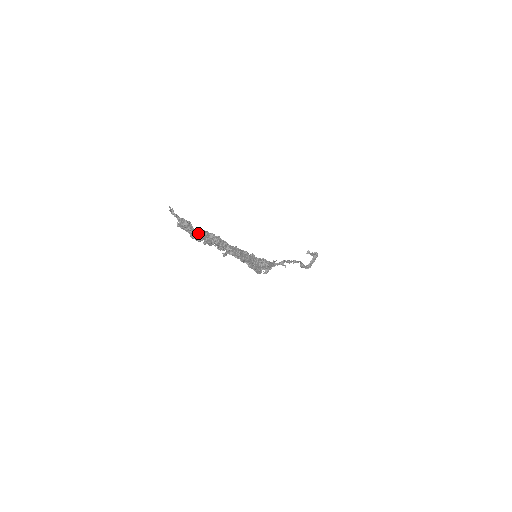
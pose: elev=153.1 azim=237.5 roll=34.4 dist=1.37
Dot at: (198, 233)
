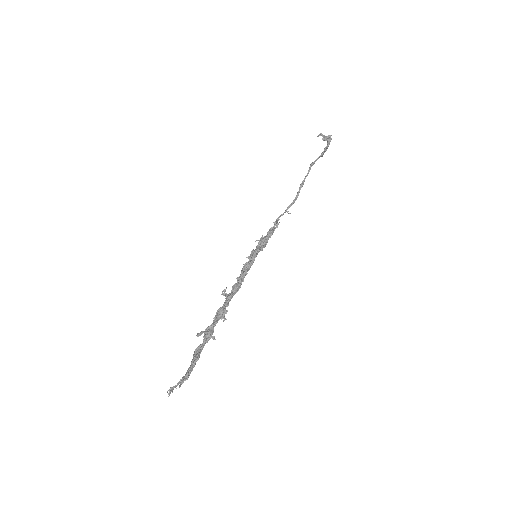
Dot at: (197, 360)
